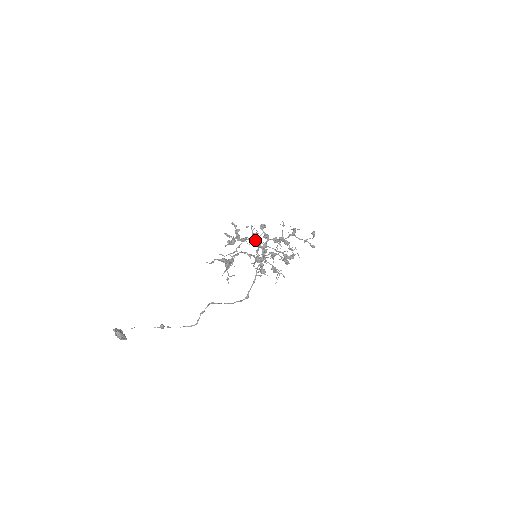
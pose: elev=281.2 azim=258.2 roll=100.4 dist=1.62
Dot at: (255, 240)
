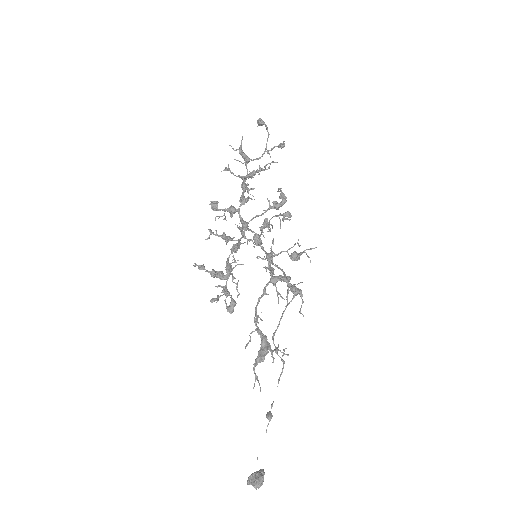
Dot at: (237, 249)
